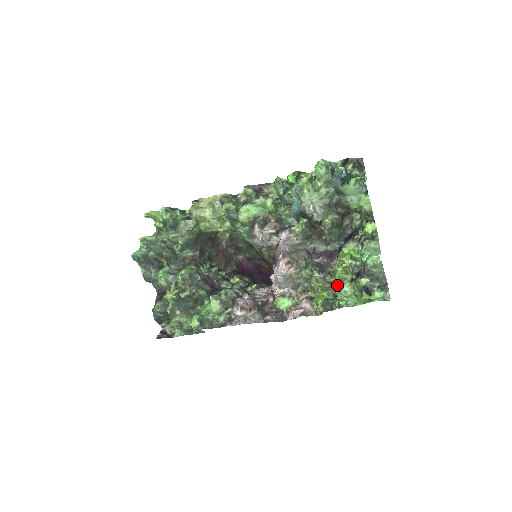
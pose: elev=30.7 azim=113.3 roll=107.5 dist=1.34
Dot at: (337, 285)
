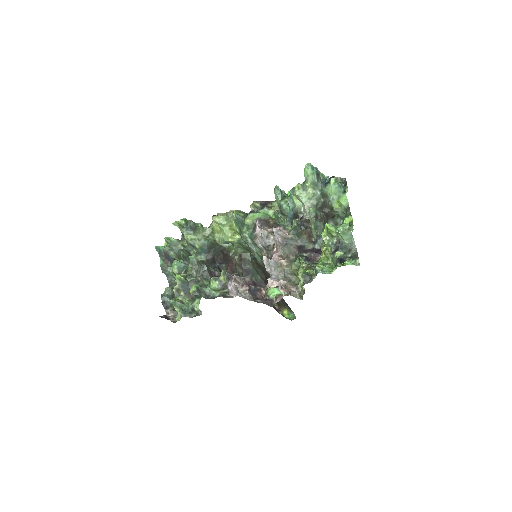
Dot at: occluded
